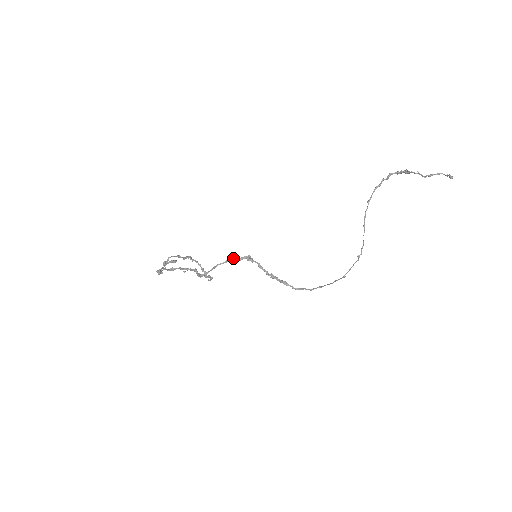
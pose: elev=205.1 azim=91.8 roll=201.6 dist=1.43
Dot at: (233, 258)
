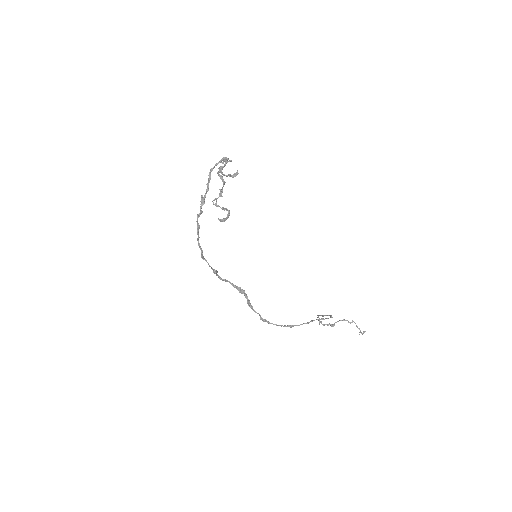
Dot at: (203, 258)
